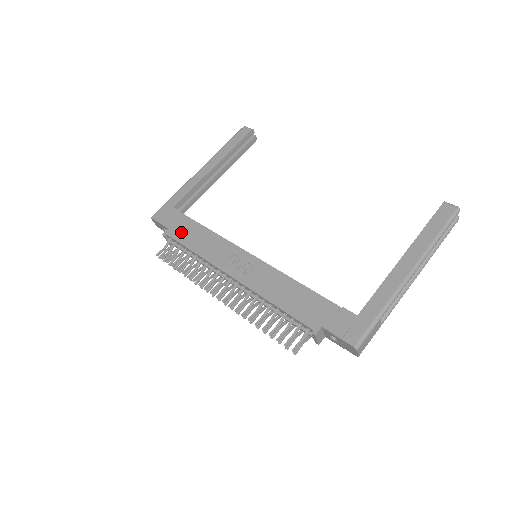
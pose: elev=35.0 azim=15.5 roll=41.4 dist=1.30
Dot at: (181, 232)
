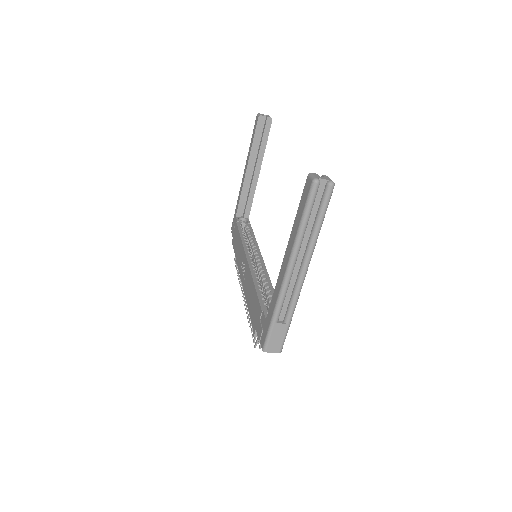
Dot at: (235, 241)
